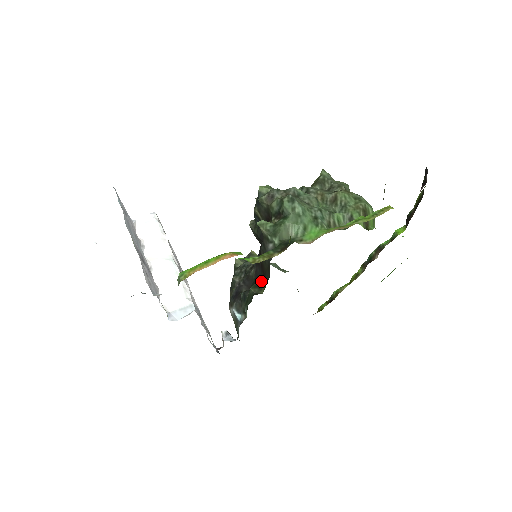
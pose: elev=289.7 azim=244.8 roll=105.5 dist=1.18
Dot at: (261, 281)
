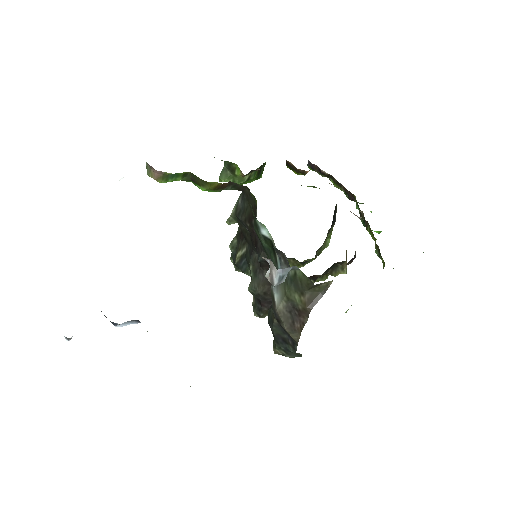
Dot at: (256, 216)
